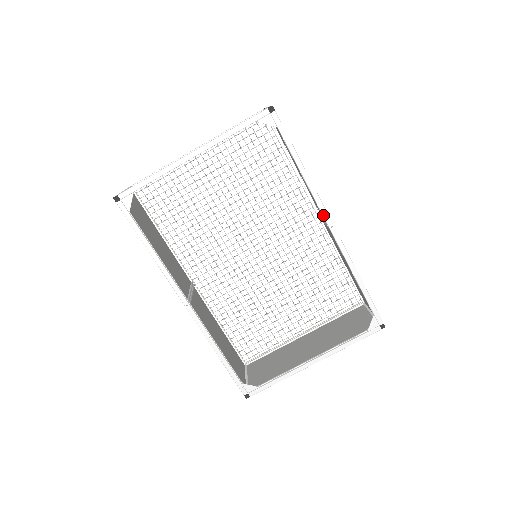
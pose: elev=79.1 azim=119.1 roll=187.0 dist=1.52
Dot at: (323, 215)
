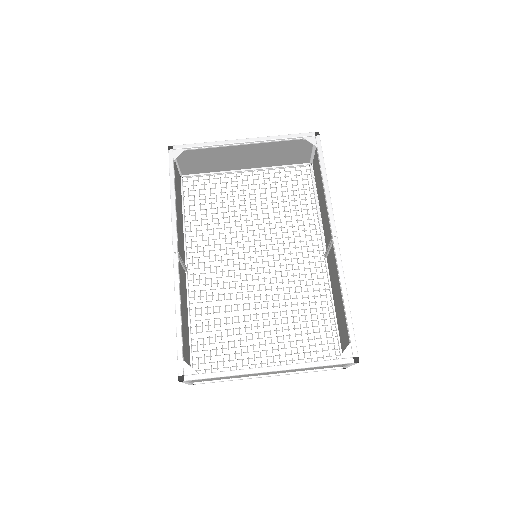
Dot at: (331, 224)
